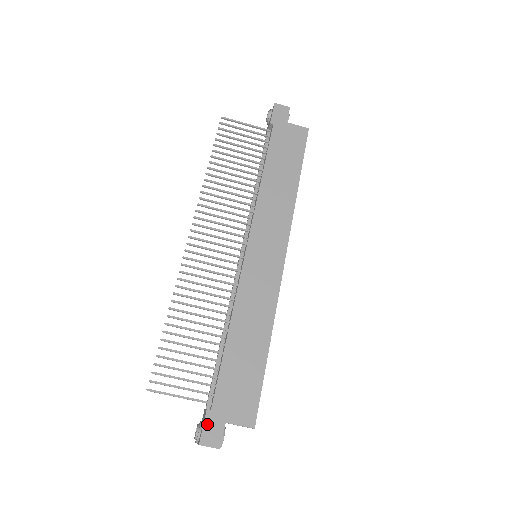
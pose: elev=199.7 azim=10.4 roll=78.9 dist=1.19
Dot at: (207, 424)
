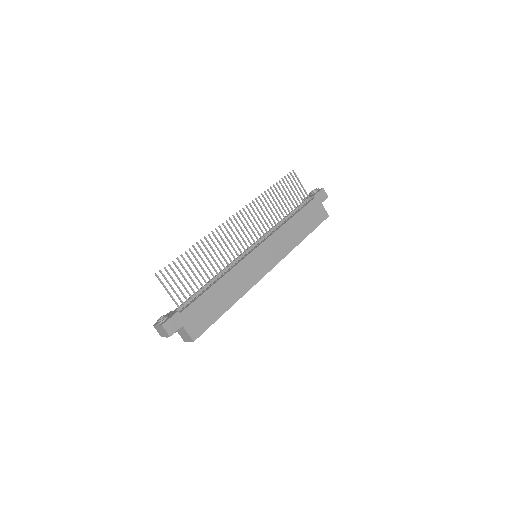
Dot at: (173, 318)
